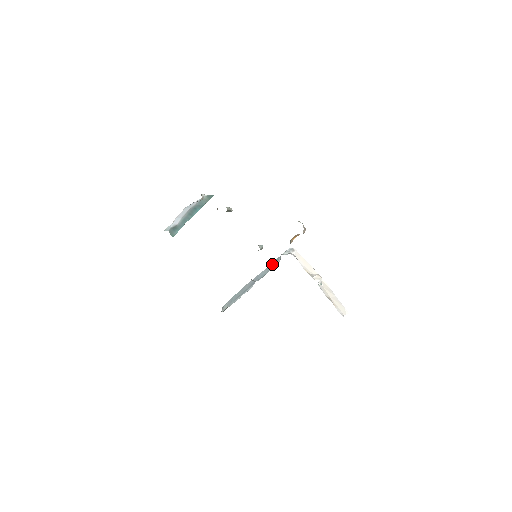
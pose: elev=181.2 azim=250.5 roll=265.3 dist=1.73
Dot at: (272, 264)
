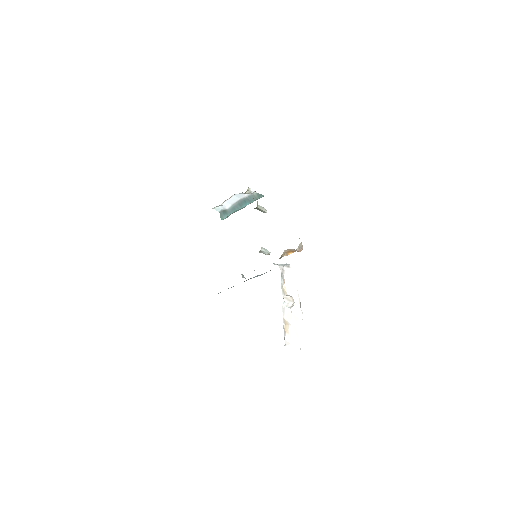
Dot at: occluded
